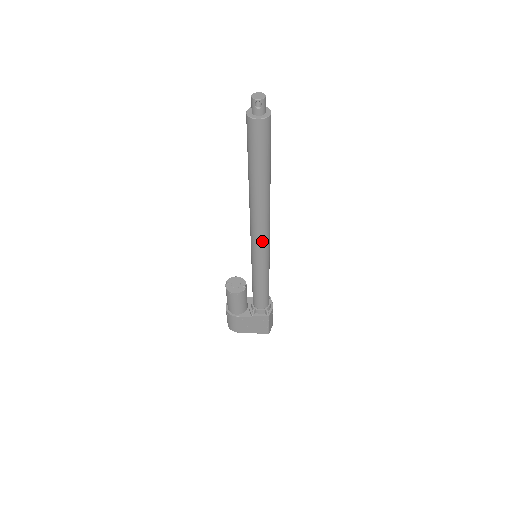
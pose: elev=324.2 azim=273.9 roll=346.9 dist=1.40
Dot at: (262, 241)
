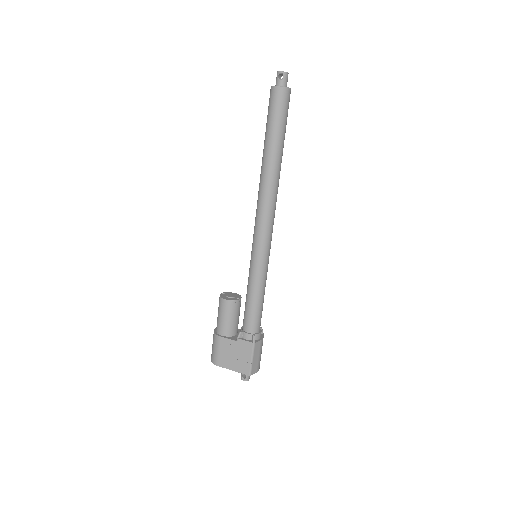
Dot at: (263, 228)
